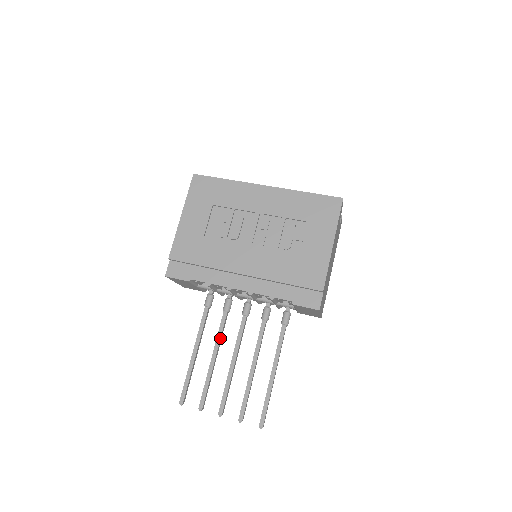
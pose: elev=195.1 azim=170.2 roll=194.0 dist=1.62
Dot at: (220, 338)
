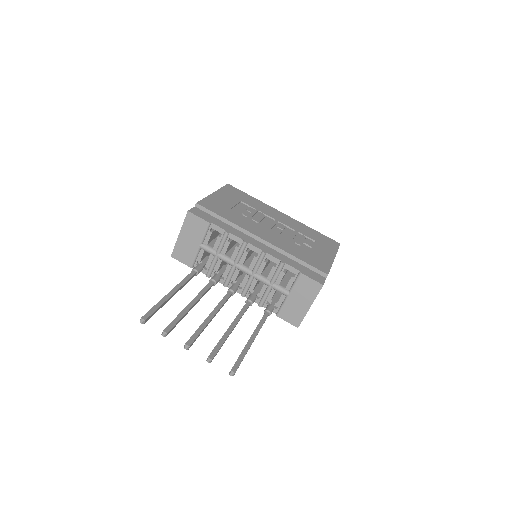
Dot at: (203, 294)
